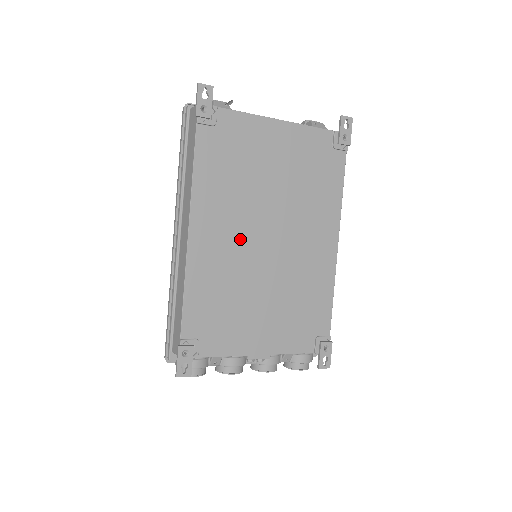
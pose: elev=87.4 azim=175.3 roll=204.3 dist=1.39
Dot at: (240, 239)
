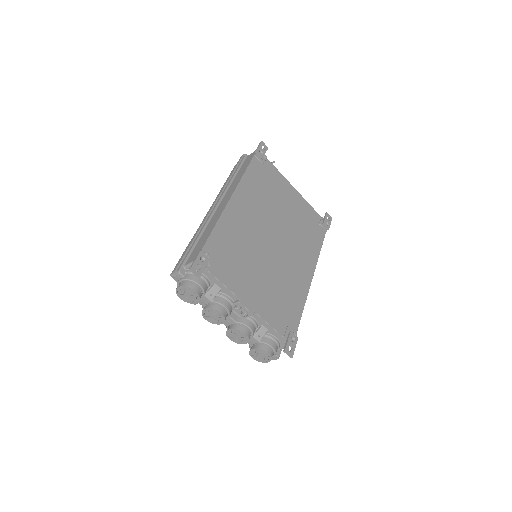
Dot at: (258, 225)
